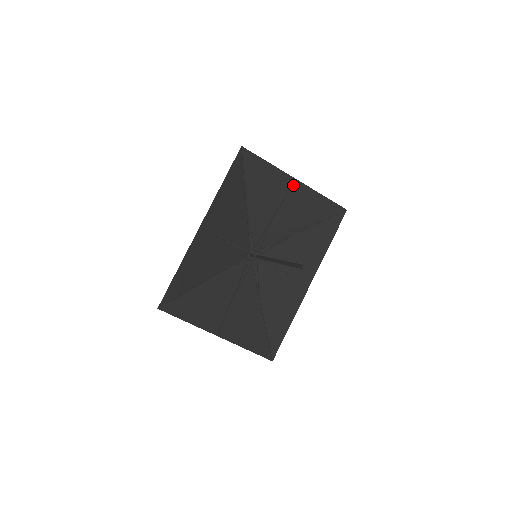
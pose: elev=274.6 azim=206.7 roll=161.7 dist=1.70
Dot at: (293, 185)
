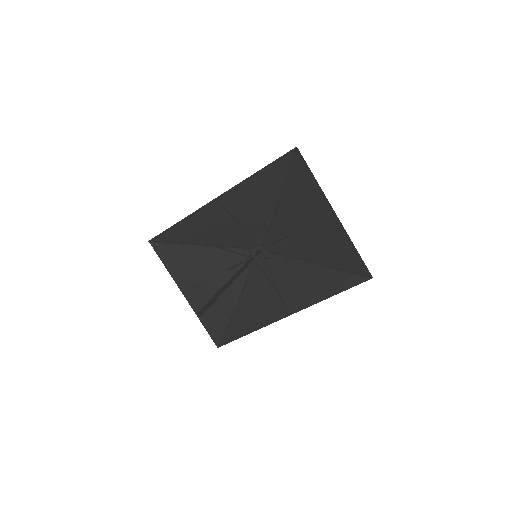
Dot at: (329, 217)
